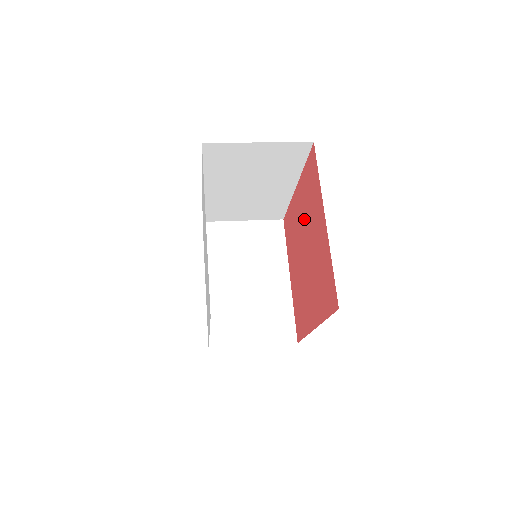
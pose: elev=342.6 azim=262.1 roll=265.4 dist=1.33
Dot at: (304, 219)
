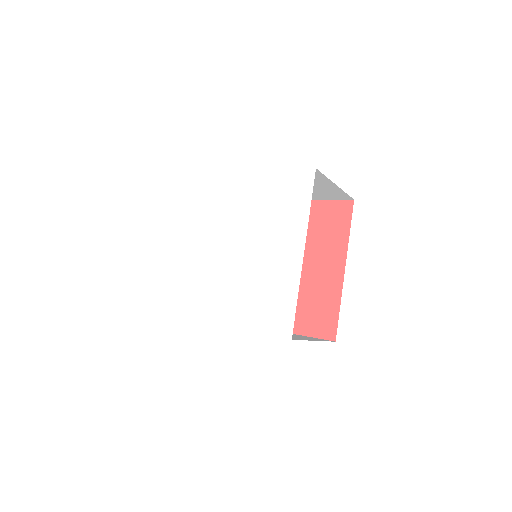
Dot at: occluded
